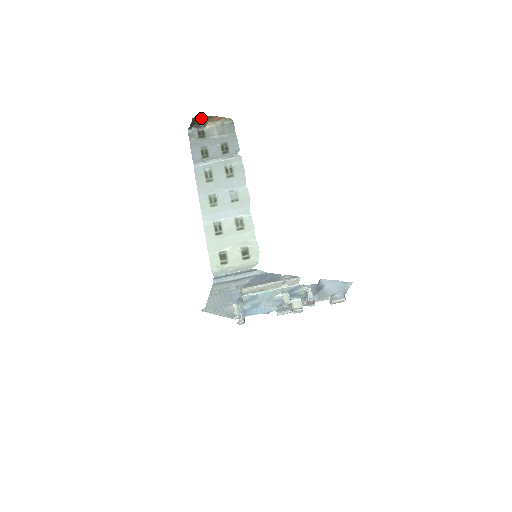
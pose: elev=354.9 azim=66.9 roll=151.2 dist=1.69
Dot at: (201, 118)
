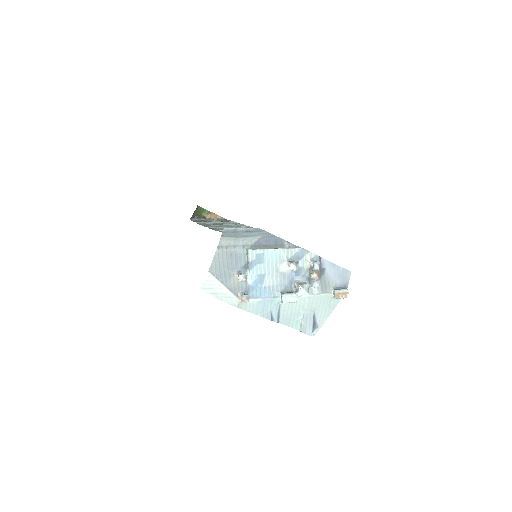
Dot at: (203, 211)
